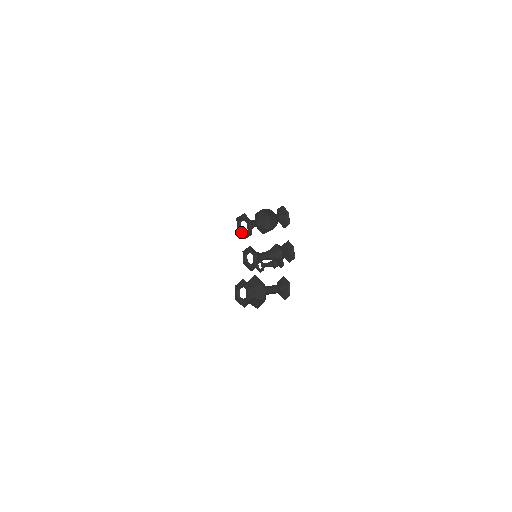
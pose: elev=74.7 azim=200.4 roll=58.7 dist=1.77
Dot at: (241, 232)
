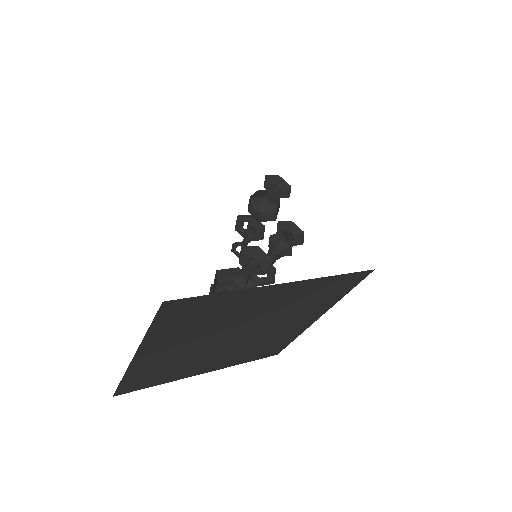
Dot at: occluded
